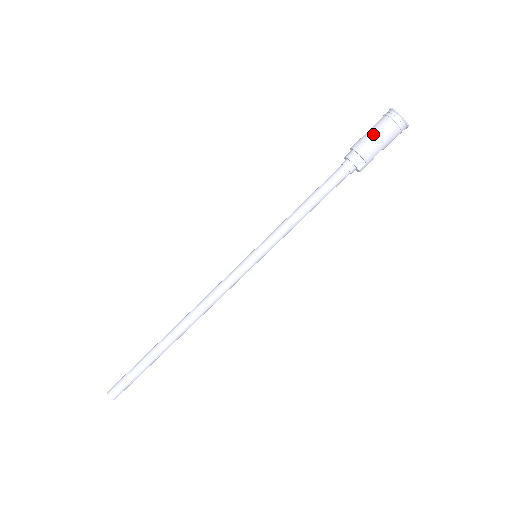
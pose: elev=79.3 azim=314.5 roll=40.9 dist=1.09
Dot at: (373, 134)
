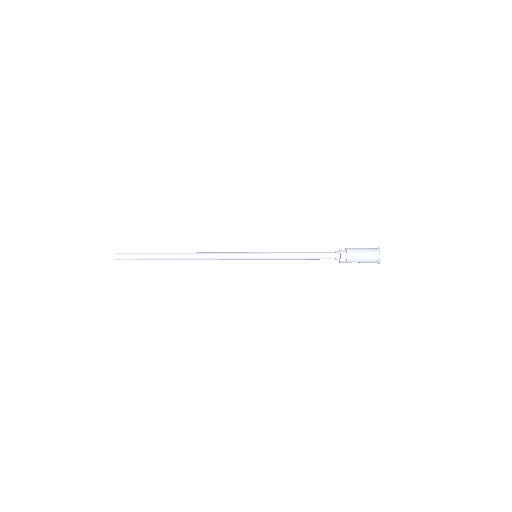
Dot at: (361, 251)
